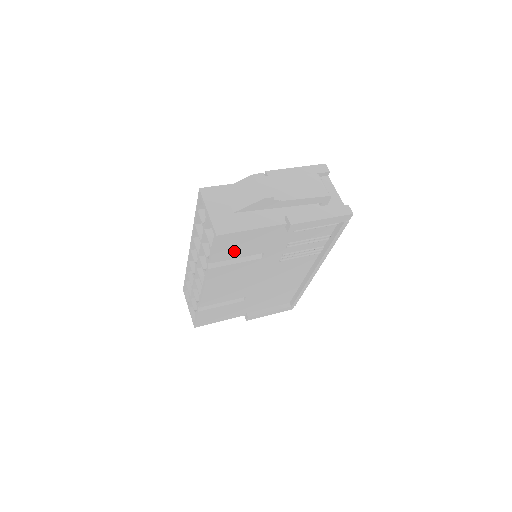
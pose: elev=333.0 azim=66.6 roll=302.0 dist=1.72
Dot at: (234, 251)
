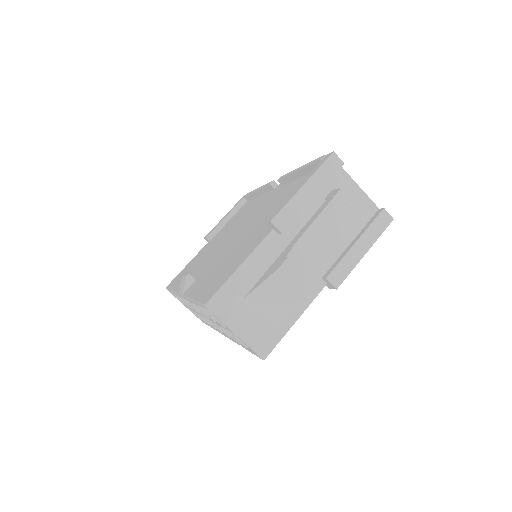
Dot at: occluded
